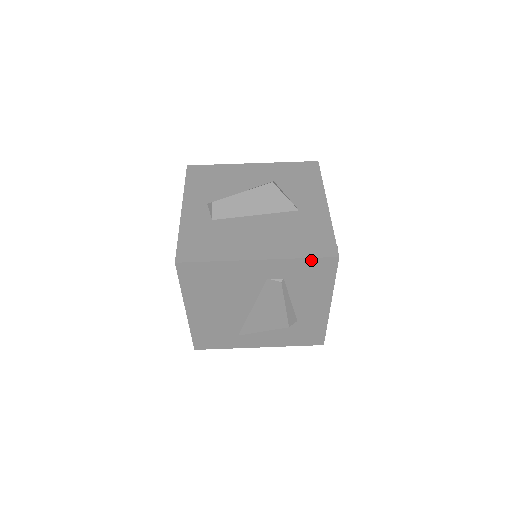
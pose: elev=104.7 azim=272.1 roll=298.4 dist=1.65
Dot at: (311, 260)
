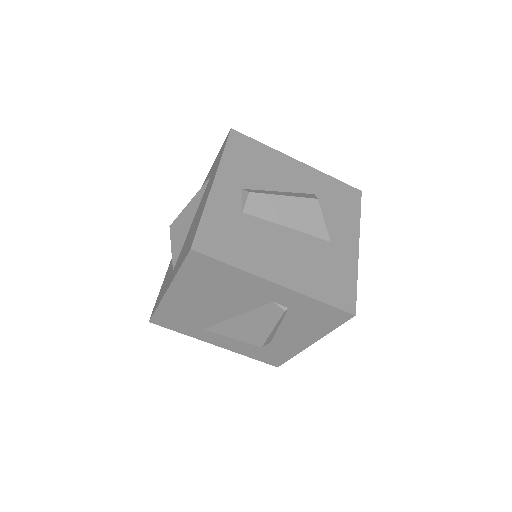
Dot at: (328, 306)
